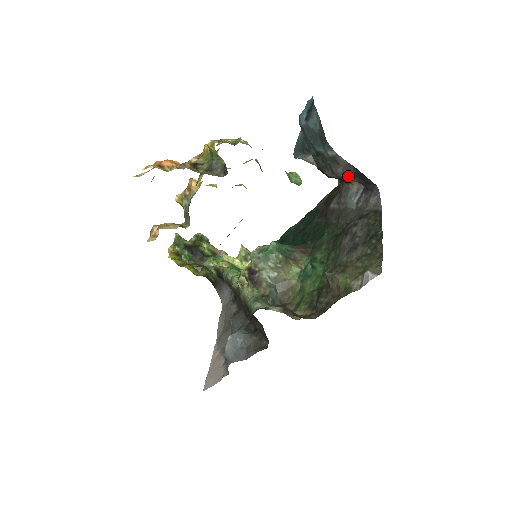
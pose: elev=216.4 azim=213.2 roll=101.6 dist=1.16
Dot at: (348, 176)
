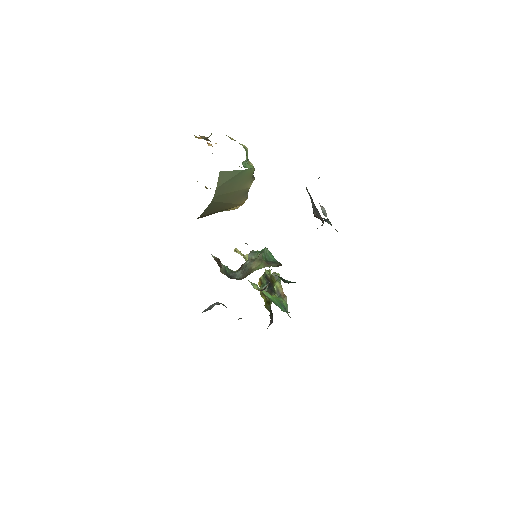
Dot at: (318, 212)
